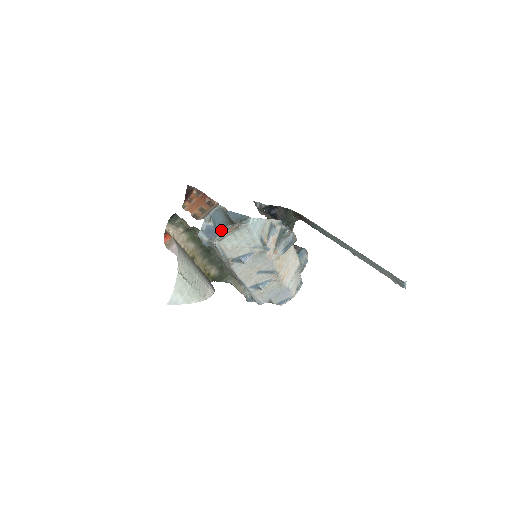
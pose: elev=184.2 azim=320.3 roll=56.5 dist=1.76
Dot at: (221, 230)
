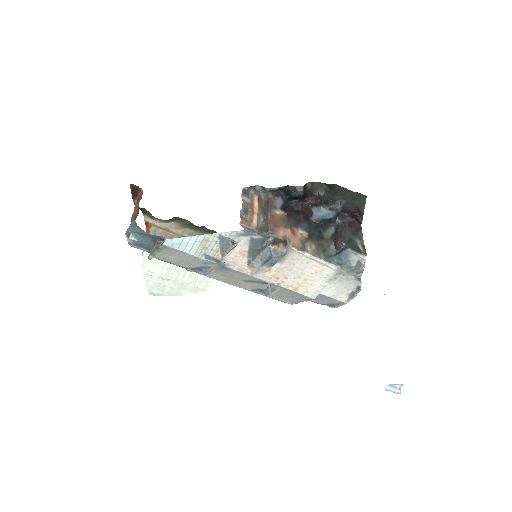
Dot at: (152, 244)
